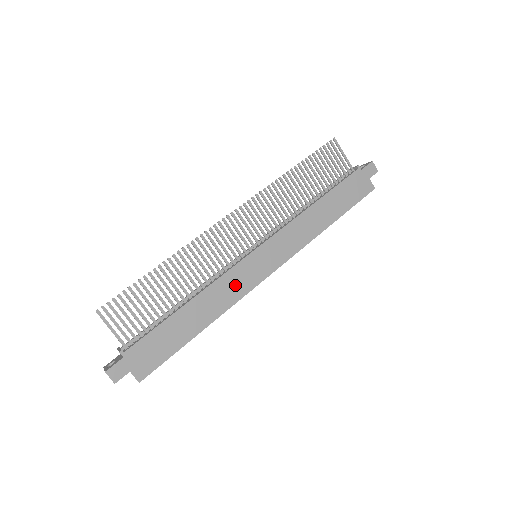
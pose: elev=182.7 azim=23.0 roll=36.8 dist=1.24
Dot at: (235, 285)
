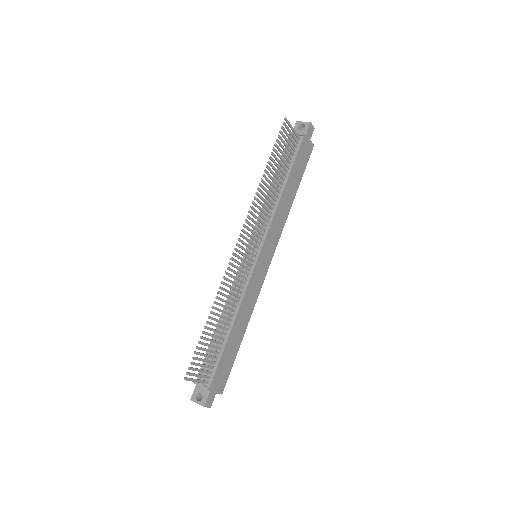
Dot at: (254, 290)
